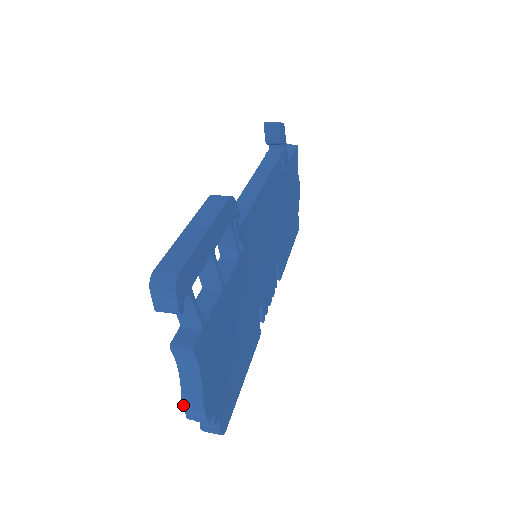
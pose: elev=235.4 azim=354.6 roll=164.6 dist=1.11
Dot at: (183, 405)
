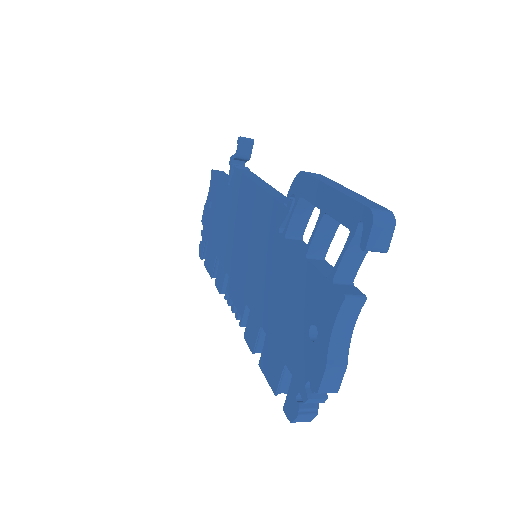
Dot at: (324, 373)
